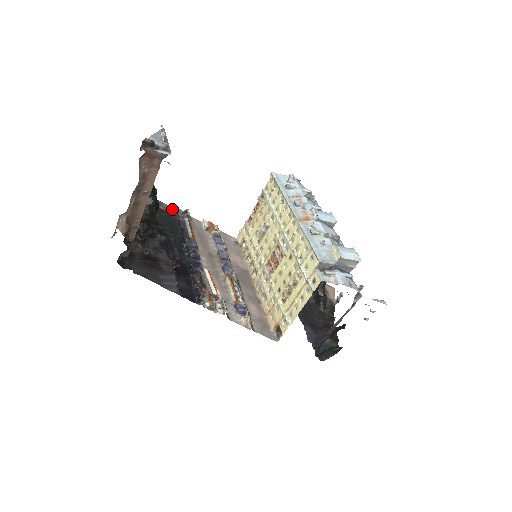
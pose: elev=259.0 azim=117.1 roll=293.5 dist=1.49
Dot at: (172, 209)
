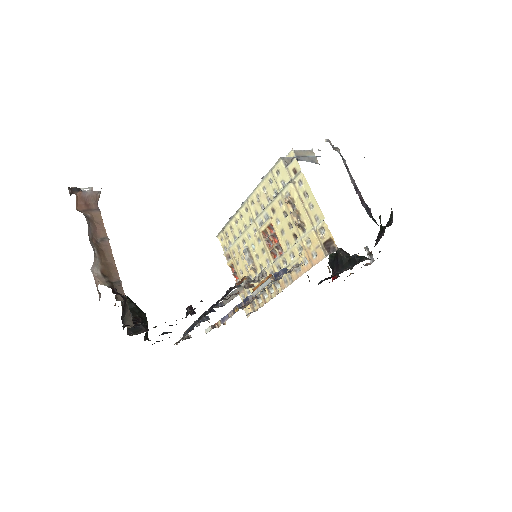
Dot at: occluded
